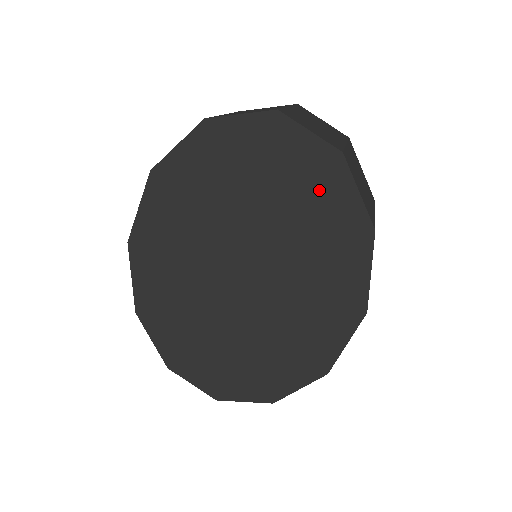
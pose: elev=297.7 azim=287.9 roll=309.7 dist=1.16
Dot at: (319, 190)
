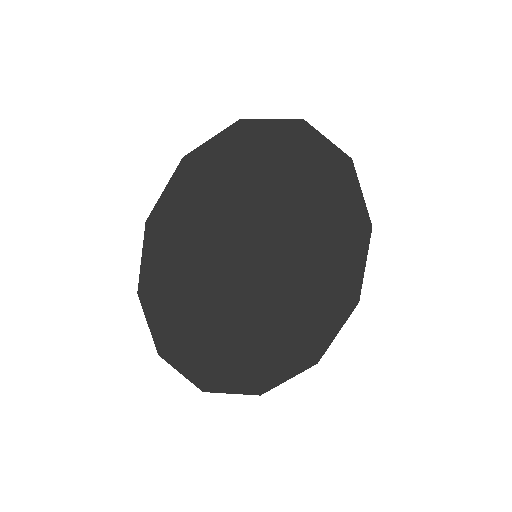
Dot at: (329, 188)
